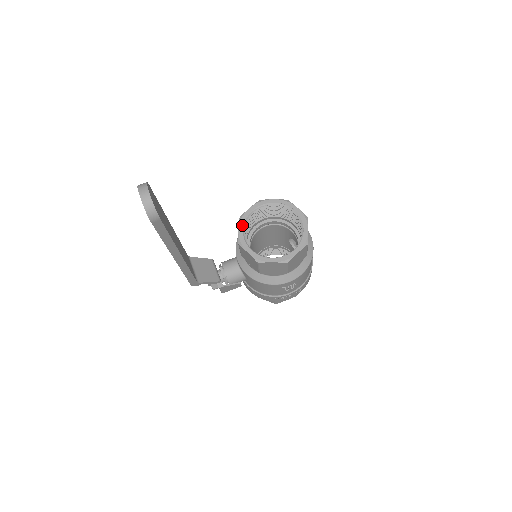
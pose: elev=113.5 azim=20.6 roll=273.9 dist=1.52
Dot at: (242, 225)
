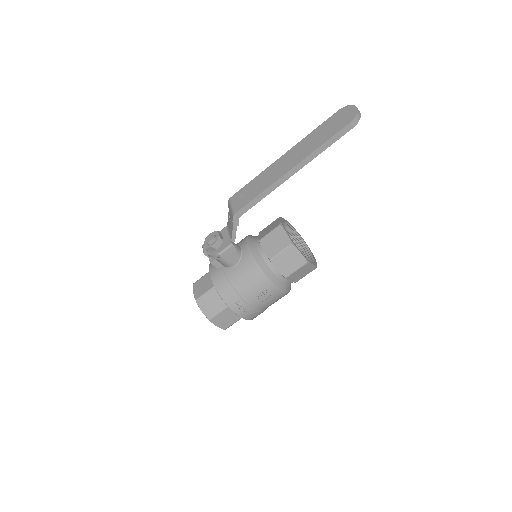
Dot at: (283, 220)
